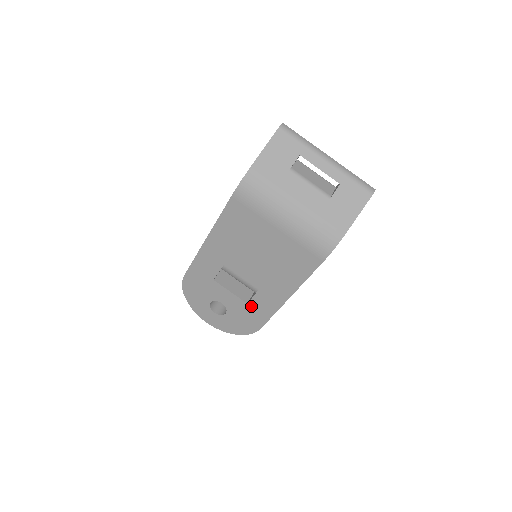
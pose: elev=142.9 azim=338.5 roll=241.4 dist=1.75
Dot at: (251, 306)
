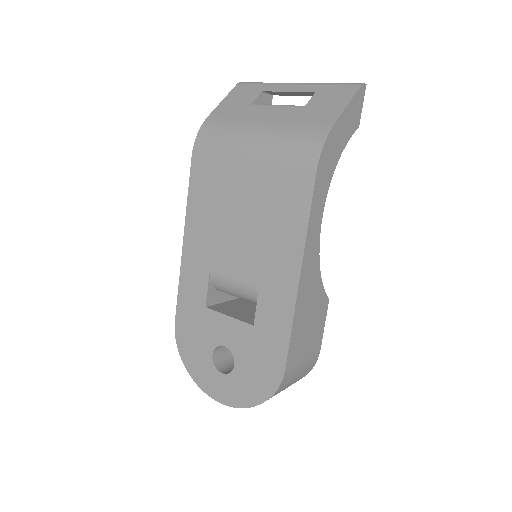
Dot at: (259, 327)
